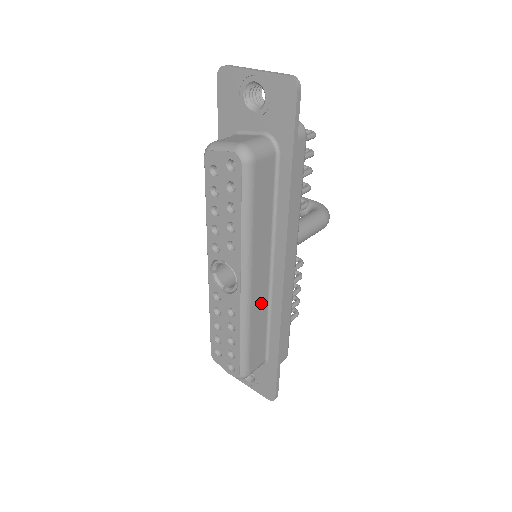
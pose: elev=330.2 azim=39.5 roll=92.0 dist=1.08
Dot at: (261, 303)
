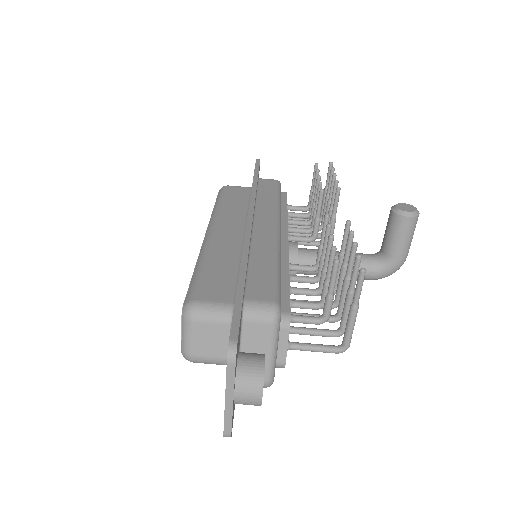
Dot at: occluded
